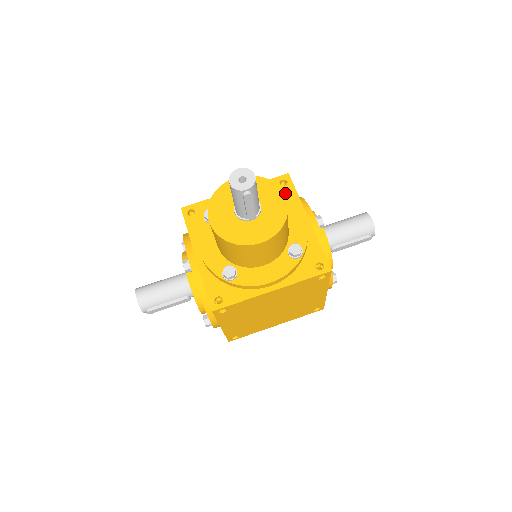
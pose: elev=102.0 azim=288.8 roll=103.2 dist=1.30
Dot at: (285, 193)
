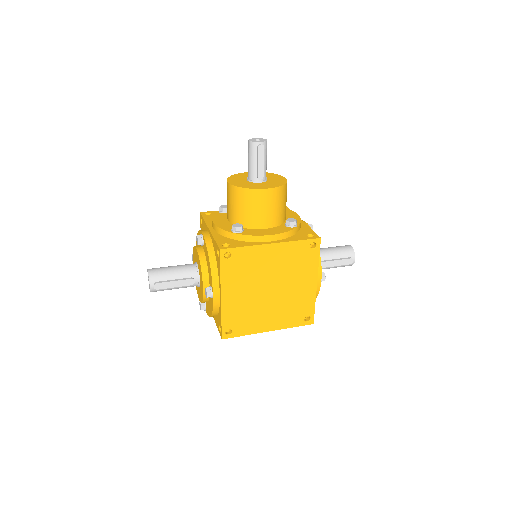
Dot at: occluded
